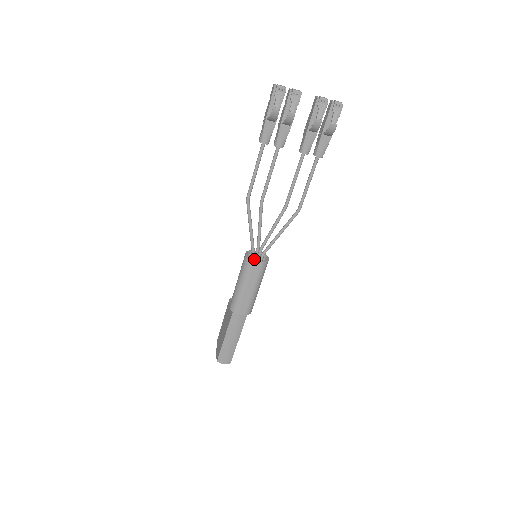
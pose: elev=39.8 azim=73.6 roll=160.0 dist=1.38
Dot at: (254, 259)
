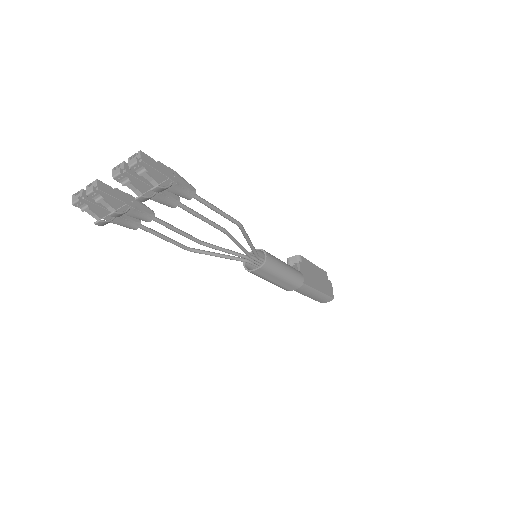
Dot at: (252, 270)
